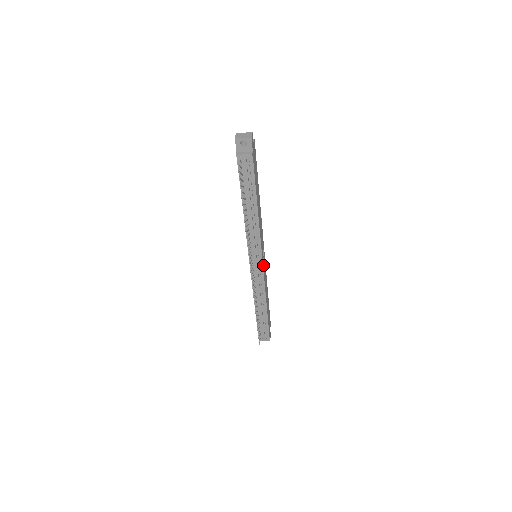
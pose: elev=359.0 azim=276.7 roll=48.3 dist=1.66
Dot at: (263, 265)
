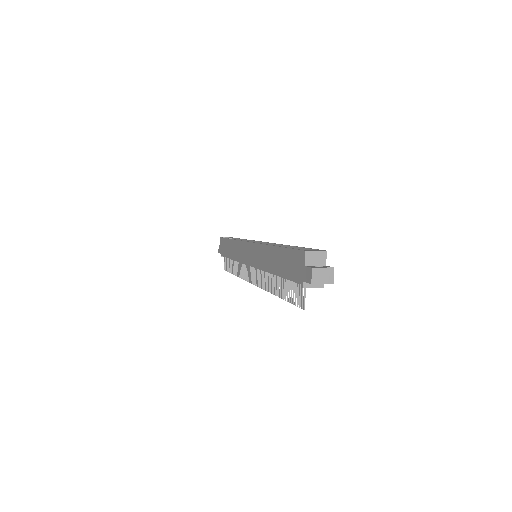
Dot at: occluded
